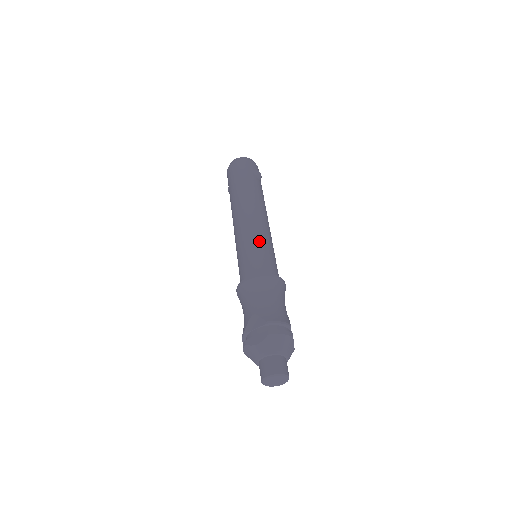
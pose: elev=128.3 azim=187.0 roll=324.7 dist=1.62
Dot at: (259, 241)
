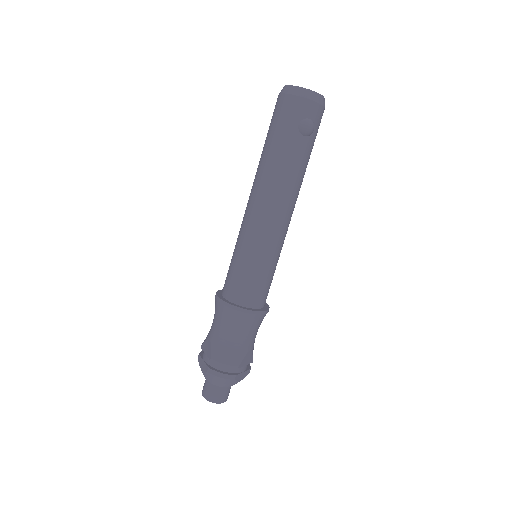
Dot at: (250, 254)
